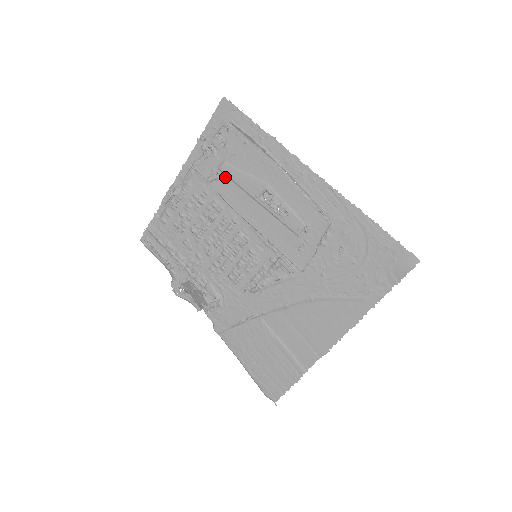
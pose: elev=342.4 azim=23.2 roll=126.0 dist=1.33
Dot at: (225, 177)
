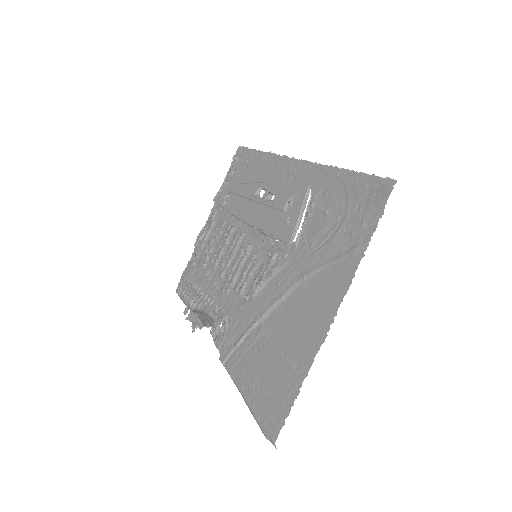
Dot at: (233, 196)
